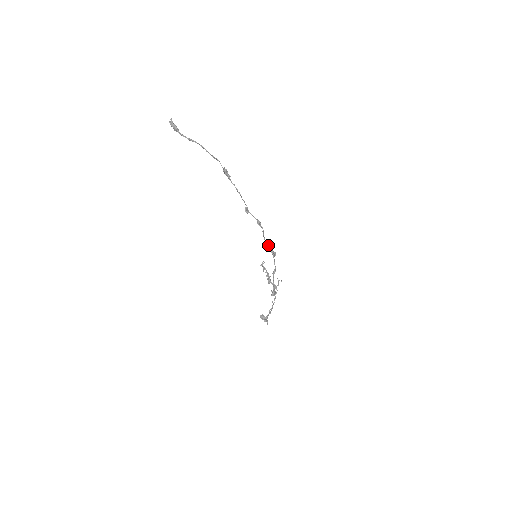
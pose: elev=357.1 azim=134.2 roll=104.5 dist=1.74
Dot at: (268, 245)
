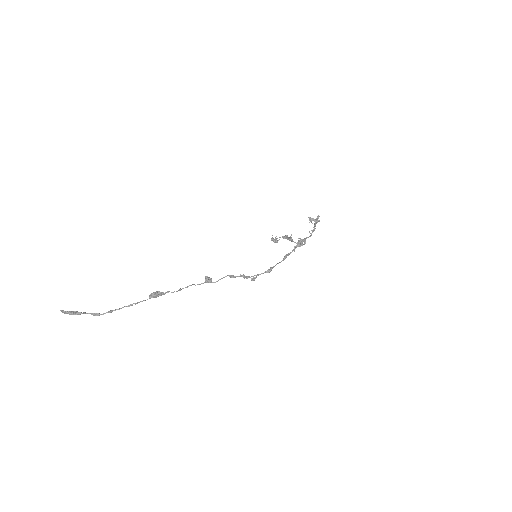
Dot at: (255, 278)
